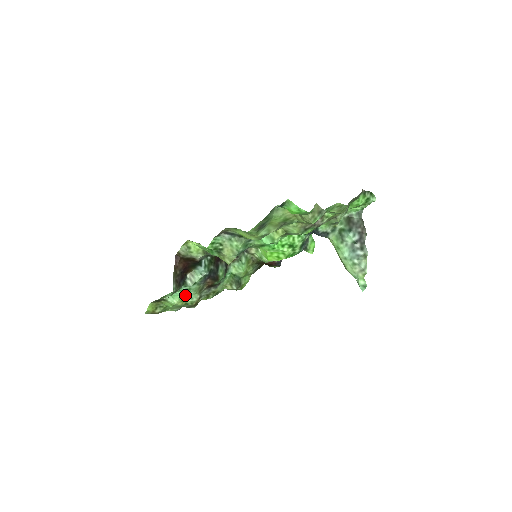
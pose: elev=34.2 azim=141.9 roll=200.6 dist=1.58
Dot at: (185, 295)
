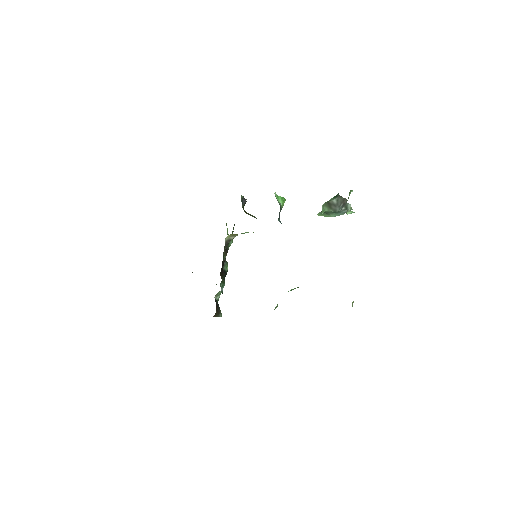
Dot at: occluded
